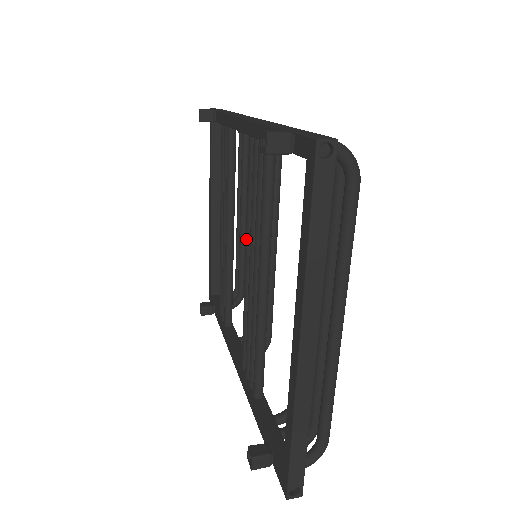
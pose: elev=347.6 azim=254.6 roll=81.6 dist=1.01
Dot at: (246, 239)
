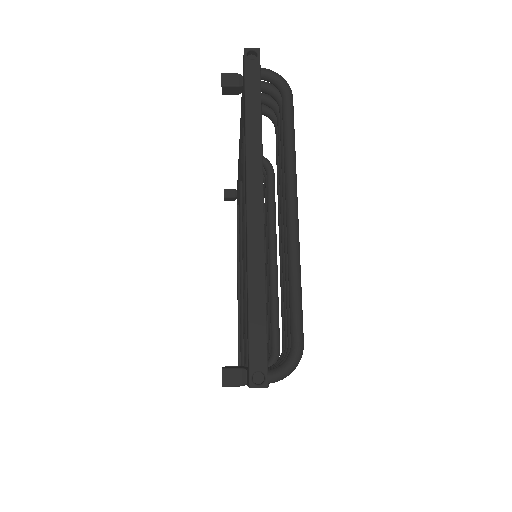
Dot at: (242, 229)
